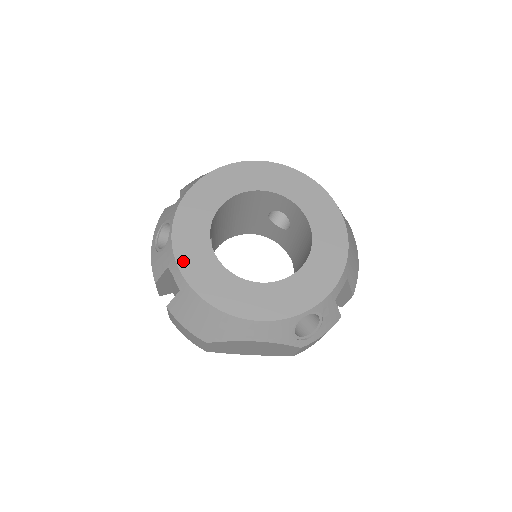
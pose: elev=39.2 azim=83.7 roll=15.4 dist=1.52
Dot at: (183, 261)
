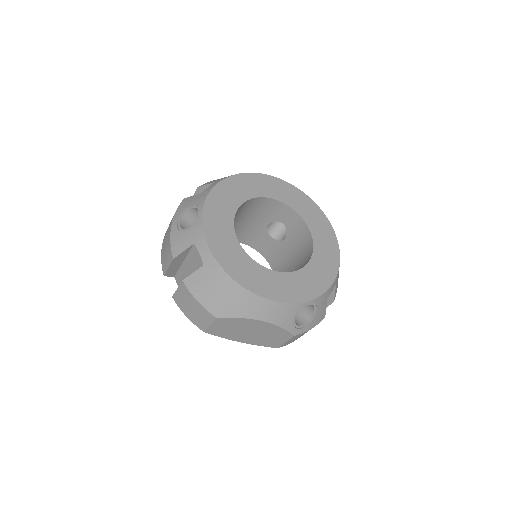
Dot at: (211, 239)
